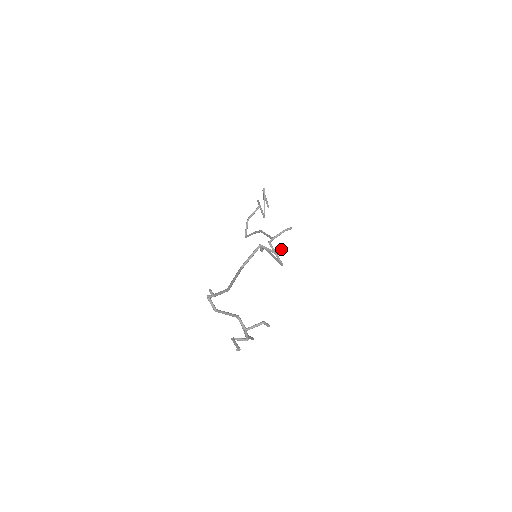
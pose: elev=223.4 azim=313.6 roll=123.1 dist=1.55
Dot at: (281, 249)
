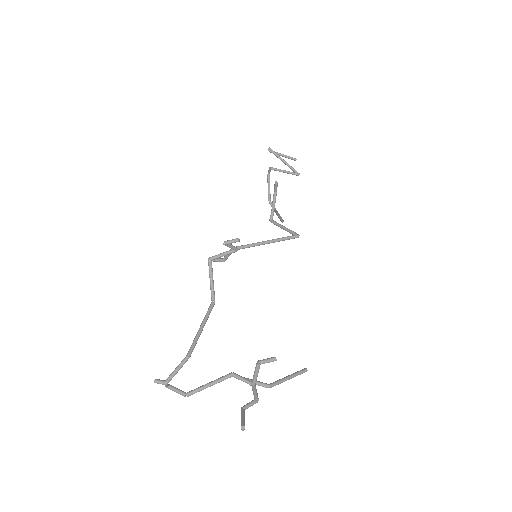
Dot at: (229, 244)
